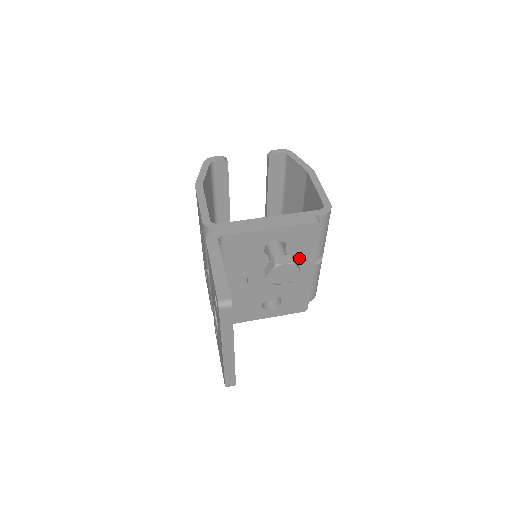
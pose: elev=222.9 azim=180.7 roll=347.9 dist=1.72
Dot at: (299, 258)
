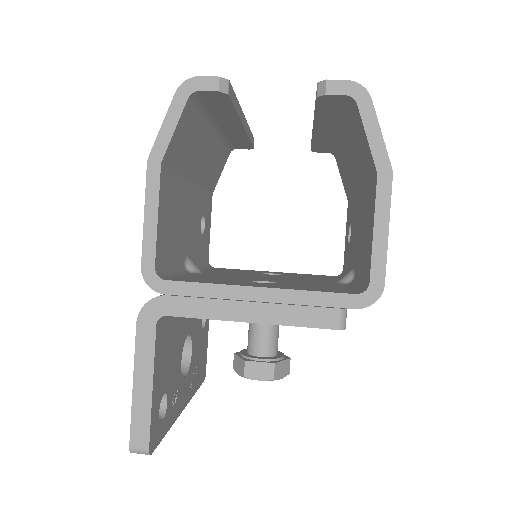
Dot at: occluded
